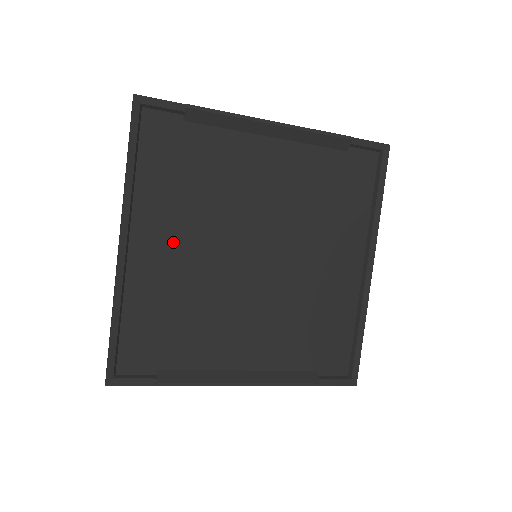
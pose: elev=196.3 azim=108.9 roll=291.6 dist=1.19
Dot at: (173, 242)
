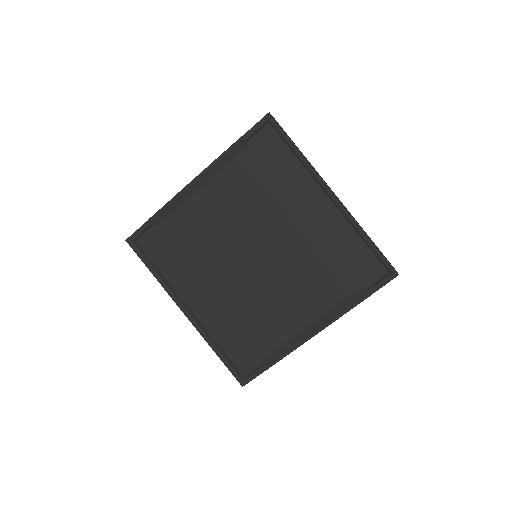
Dot at: (208, 289)
